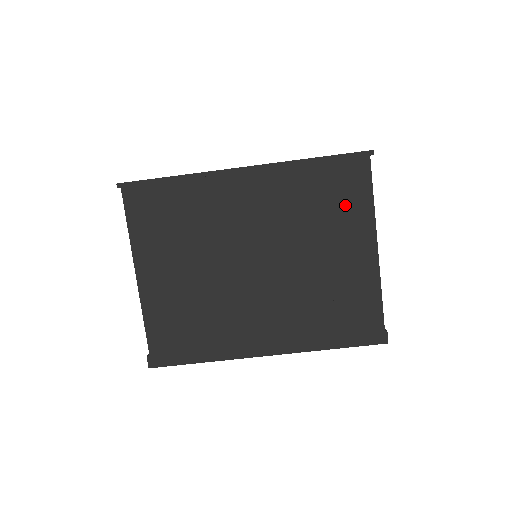
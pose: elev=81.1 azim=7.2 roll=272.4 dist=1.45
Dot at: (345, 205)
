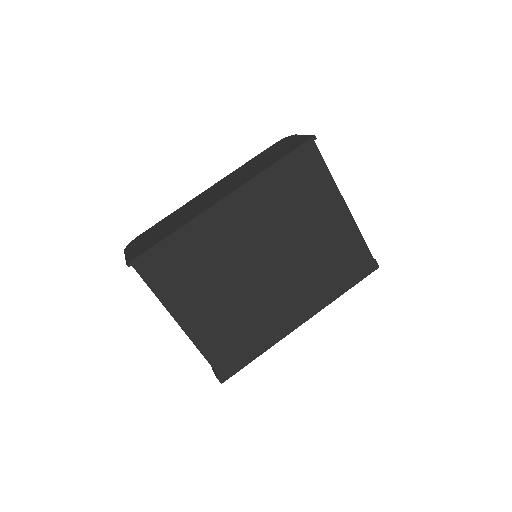
Dot at: (312, 187)
